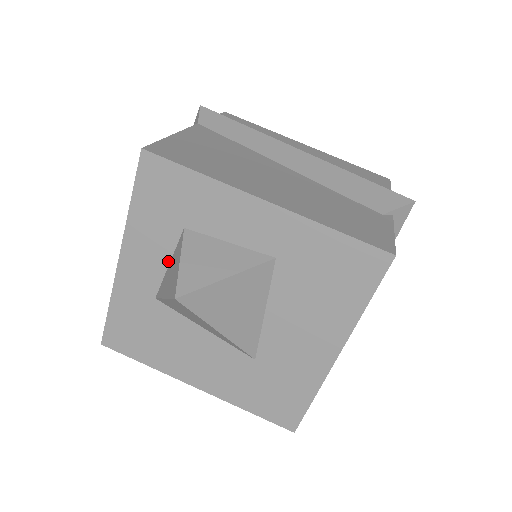
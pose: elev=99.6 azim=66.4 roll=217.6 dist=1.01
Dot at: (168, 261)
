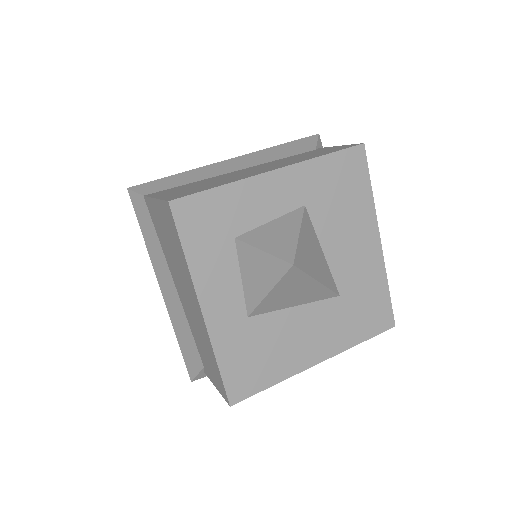
Dot at: (239, 276)
